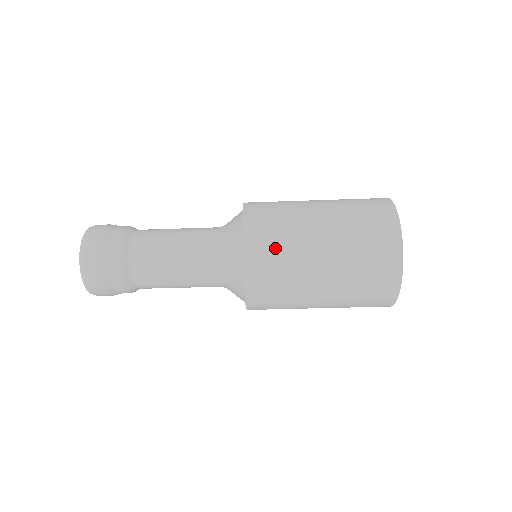
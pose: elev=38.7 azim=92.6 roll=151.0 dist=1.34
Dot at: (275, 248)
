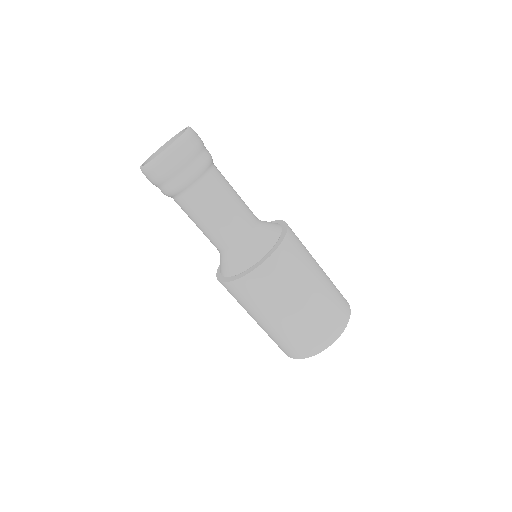
Dot at: occluded
